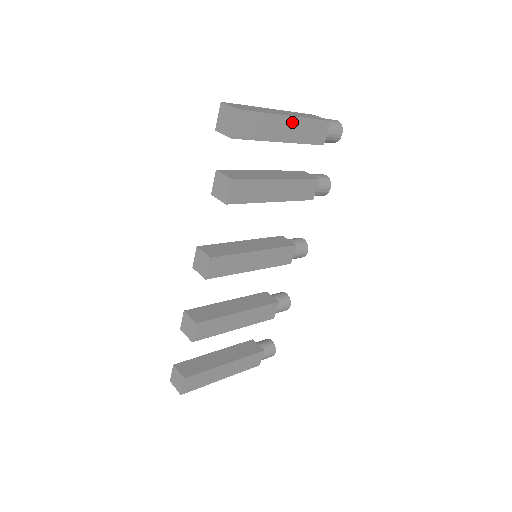
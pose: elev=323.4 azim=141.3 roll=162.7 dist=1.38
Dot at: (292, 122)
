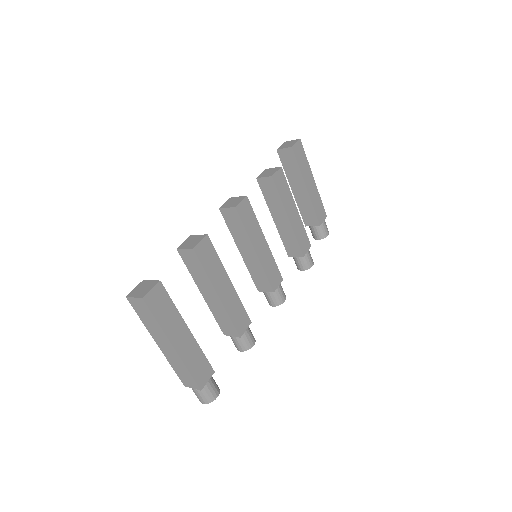
Dot at: (314, 185)
